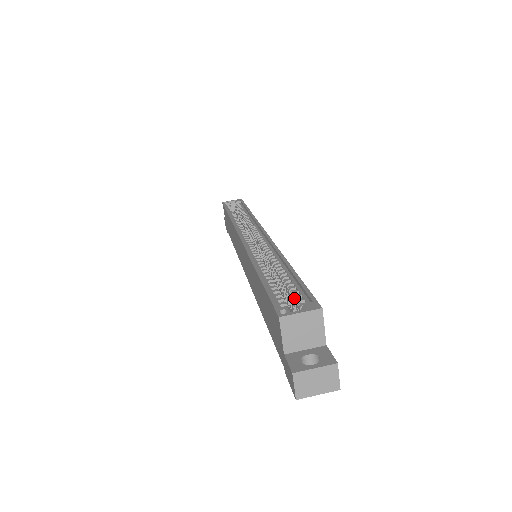
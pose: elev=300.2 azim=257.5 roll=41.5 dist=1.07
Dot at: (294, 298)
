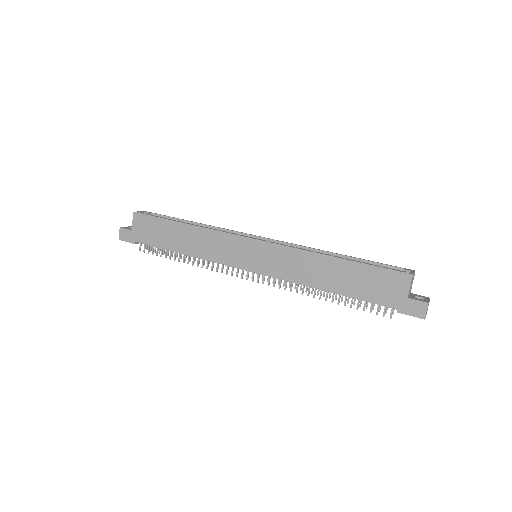
Dot at: occluded
